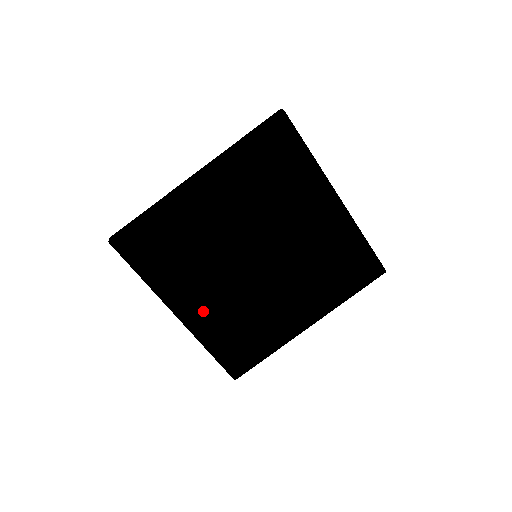
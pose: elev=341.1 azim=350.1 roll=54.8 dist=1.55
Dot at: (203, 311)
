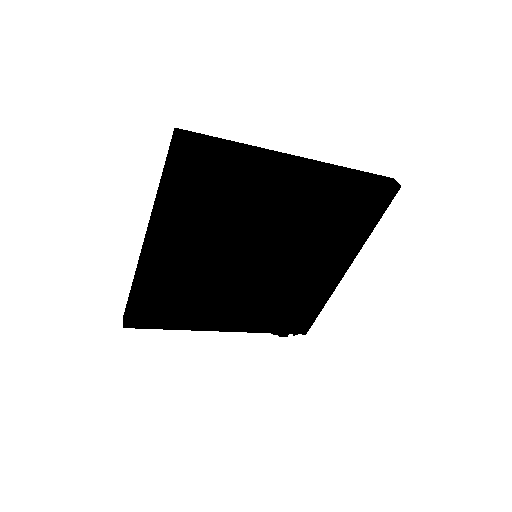
Dot at: (168, 258)
